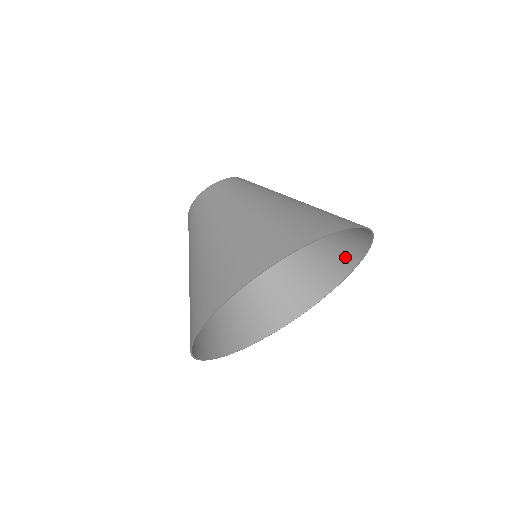
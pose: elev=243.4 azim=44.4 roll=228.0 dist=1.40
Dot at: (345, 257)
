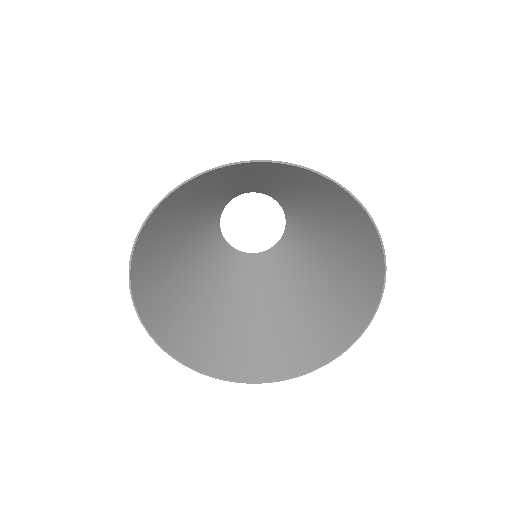
Dot at: (327, 343)
